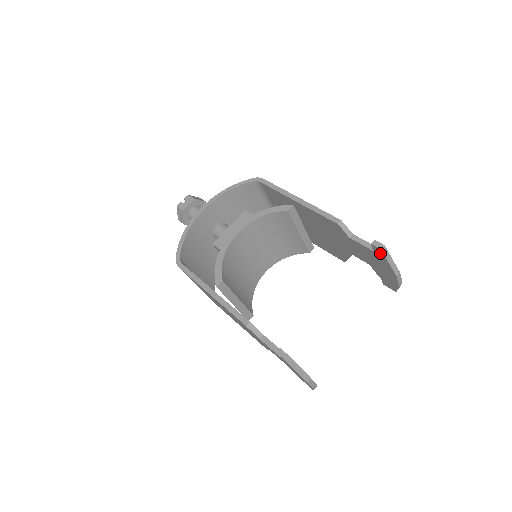
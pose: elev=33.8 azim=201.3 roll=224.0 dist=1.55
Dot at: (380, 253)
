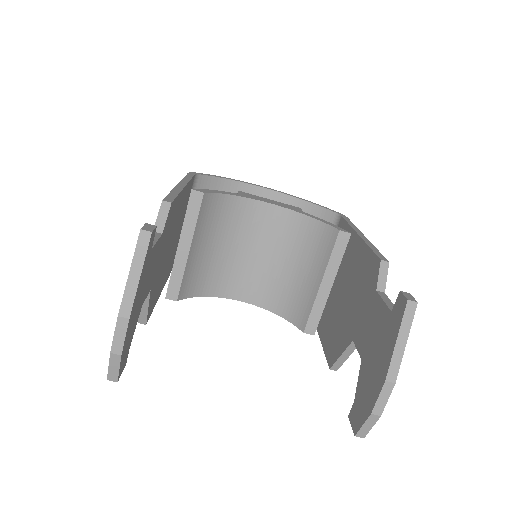
Dot at: (400, 312)
